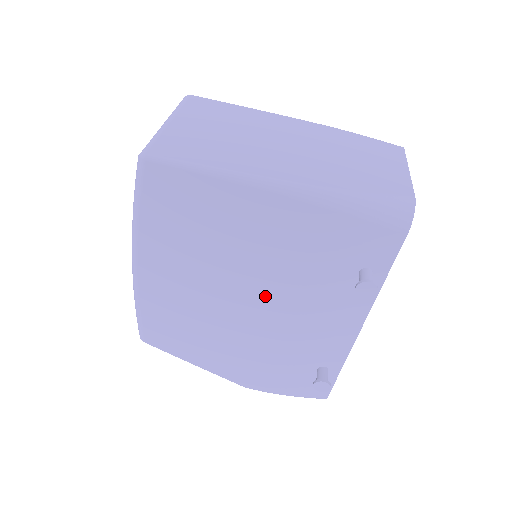
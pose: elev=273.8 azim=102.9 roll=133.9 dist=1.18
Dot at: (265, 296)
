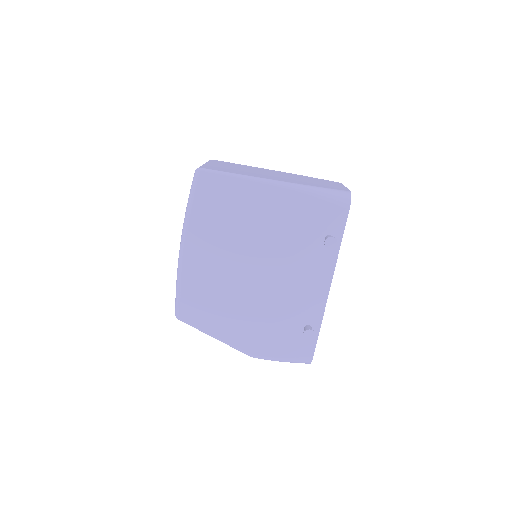
Dot at: (268, 264)
